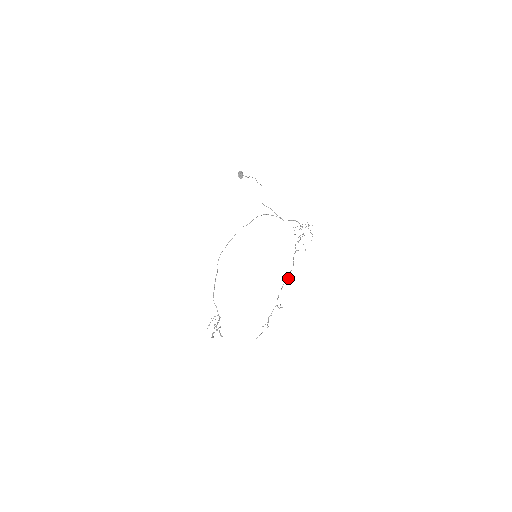
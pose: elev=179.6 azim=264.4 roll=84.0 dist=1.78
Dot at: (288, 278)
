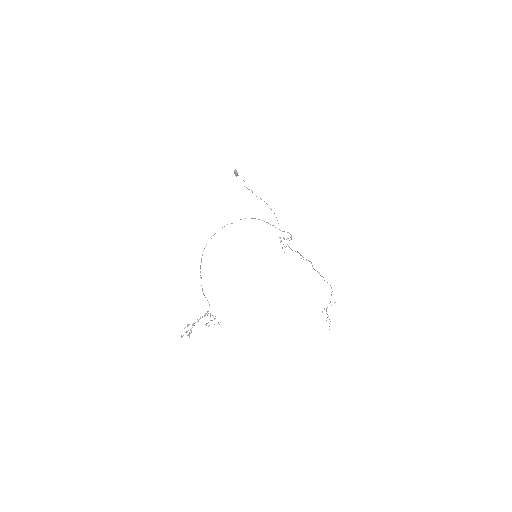
Dot at: occluded
